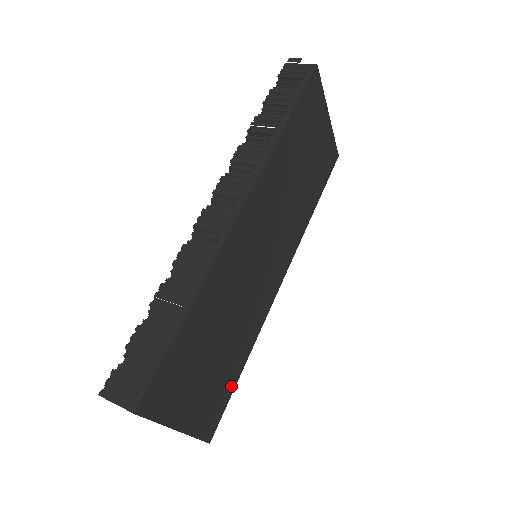
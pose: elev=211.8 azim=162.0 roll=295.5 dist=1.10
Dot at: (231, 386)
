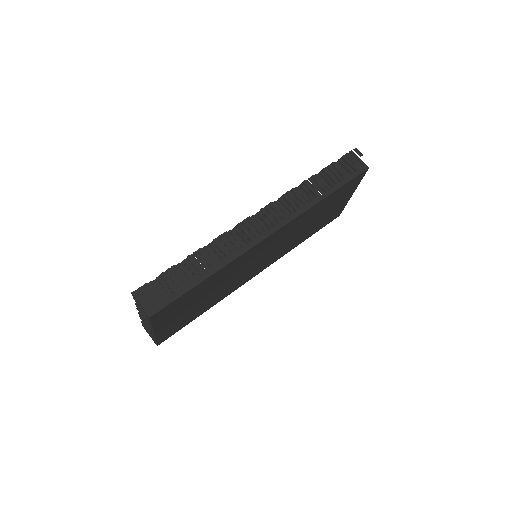
Dot at: (190, 321)
